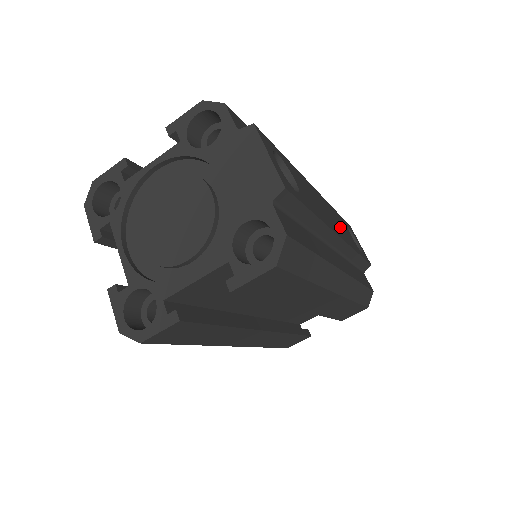
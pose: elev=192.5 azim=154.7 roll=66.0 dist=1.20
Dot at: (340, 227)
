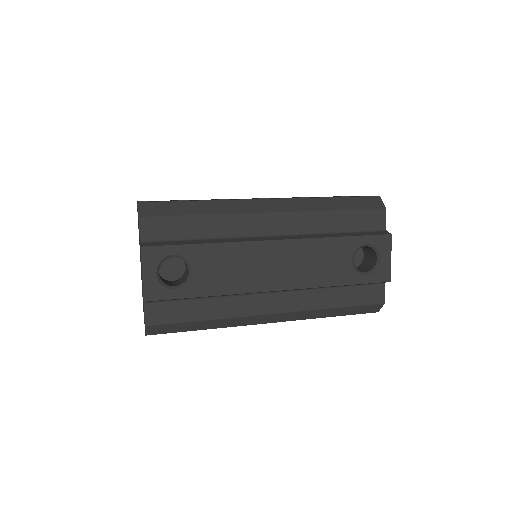
Dot at: (305, 268)
